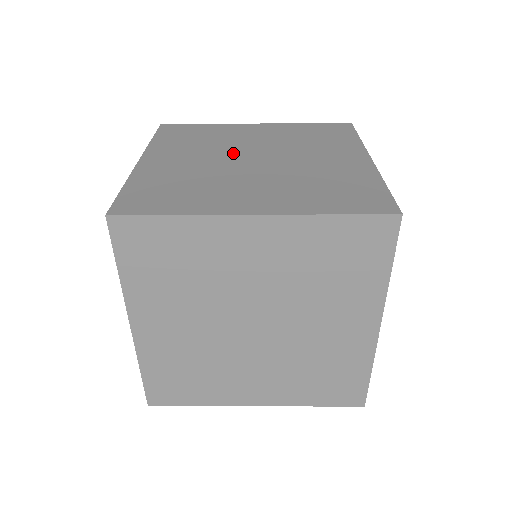
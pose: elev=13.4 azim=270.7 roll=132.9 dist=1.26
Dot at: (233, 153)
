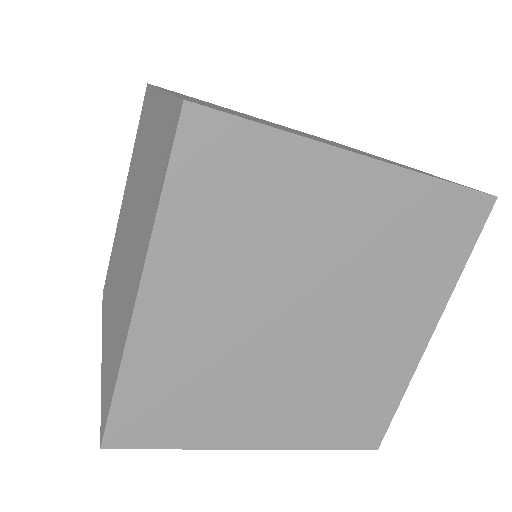
Dot at: occluded
